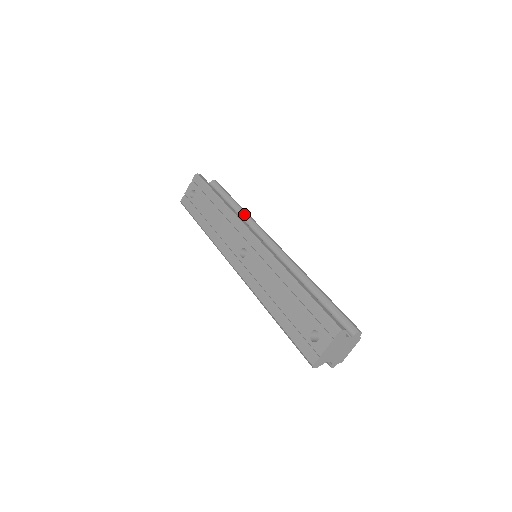
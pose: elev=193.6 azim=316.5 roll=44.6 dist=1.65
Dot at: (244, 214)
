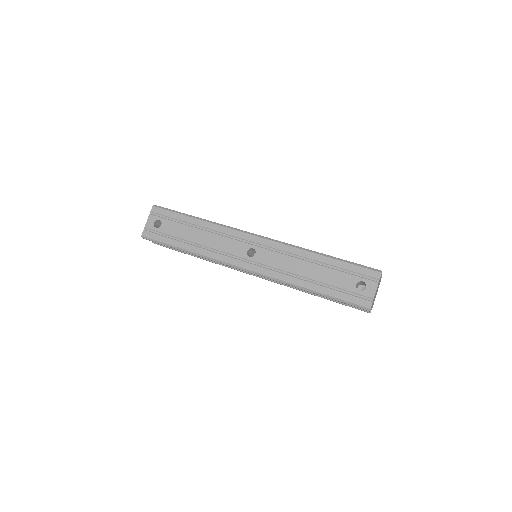
Dot at: occluded
